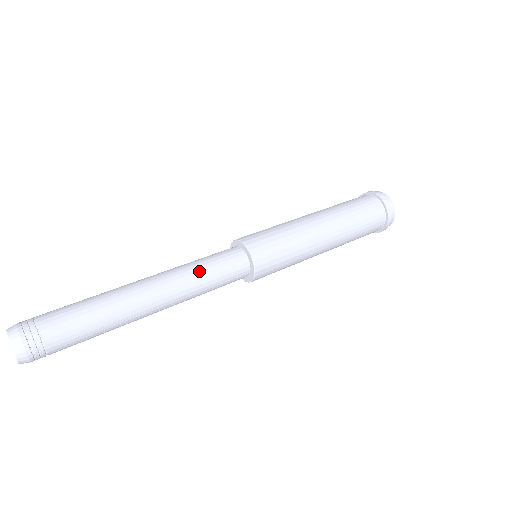
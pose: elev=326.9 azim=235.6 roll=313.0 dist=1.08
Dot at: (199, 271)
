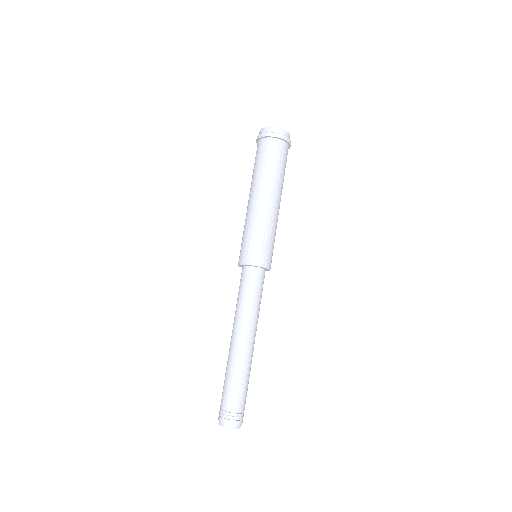
Dot at: (249, 305)
